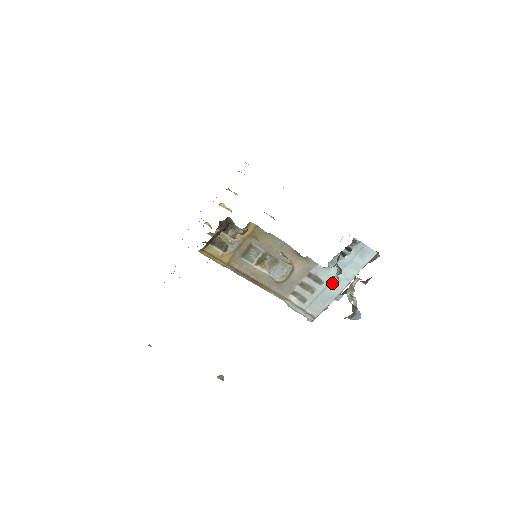
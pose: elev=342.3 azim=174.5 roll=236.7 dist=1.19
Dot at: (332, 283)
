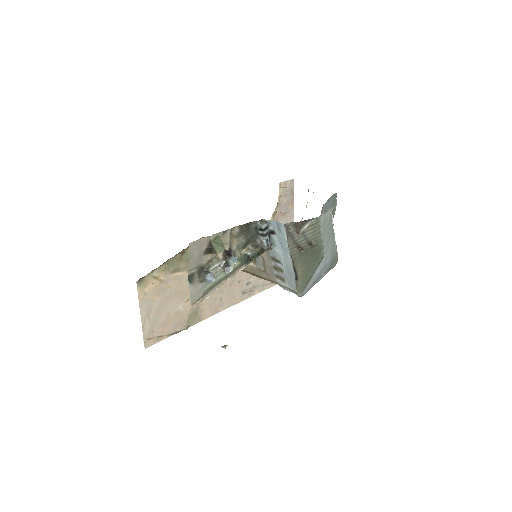
Dot at: (284, 260)
